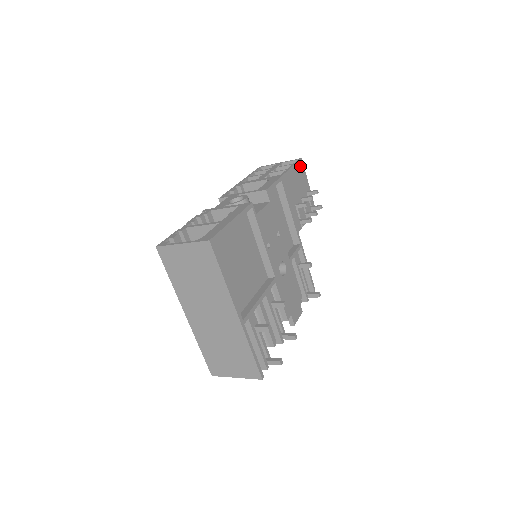
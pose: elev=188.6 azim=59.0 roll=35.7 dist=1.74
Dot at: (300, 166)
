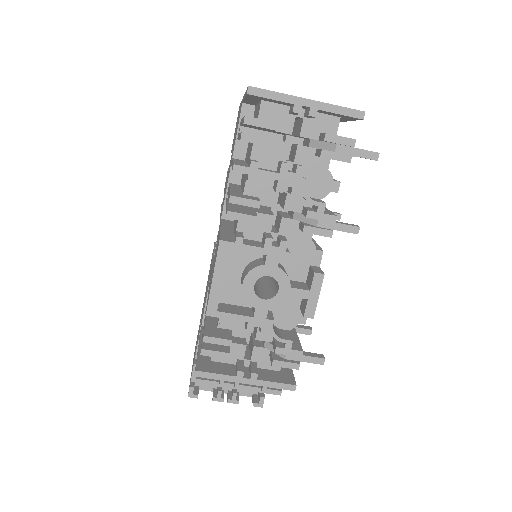
Dot at: occluded
